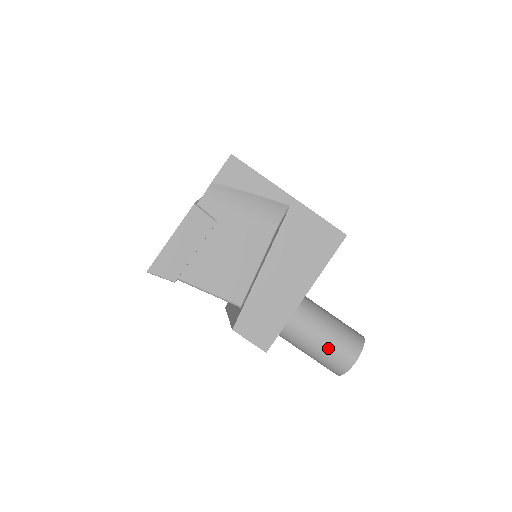
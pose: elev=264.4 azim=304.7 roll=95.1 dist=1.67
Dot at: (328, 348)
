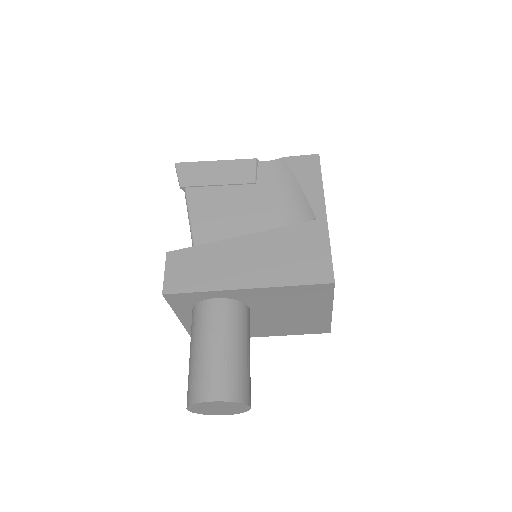
Dot at: (208, 360)
